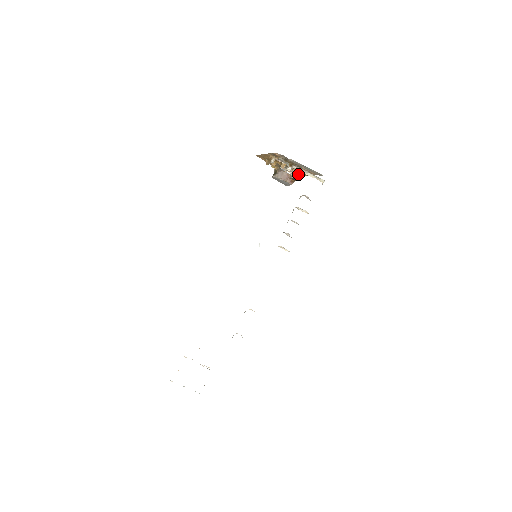
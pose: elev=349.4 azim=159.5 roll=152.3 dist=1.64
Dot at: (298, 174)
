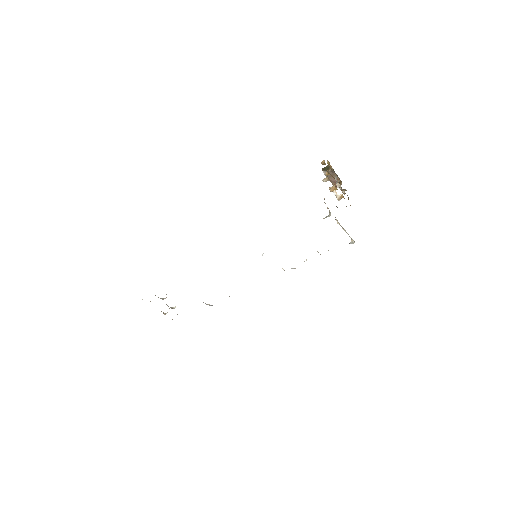
Dot at: occluded
